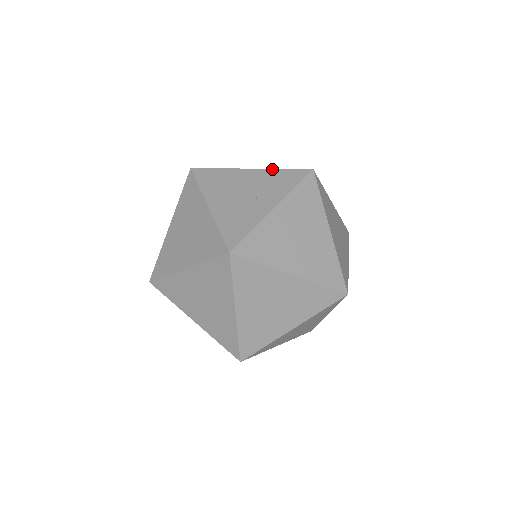
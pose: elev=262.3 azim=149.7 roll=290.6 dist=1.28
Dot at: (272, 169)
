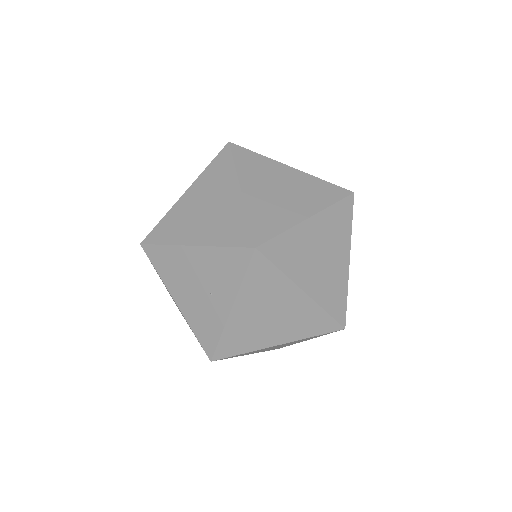
Dot at: (213, 247)
